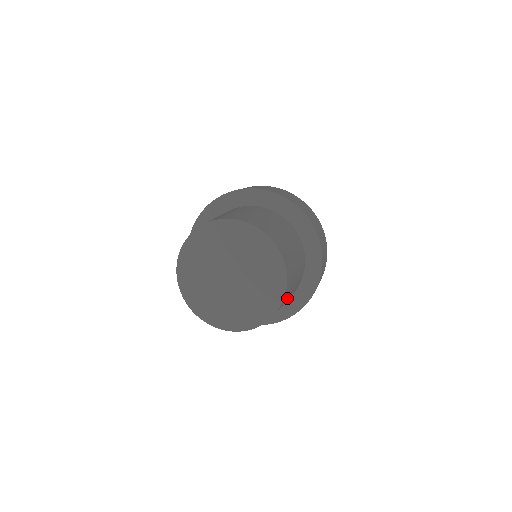
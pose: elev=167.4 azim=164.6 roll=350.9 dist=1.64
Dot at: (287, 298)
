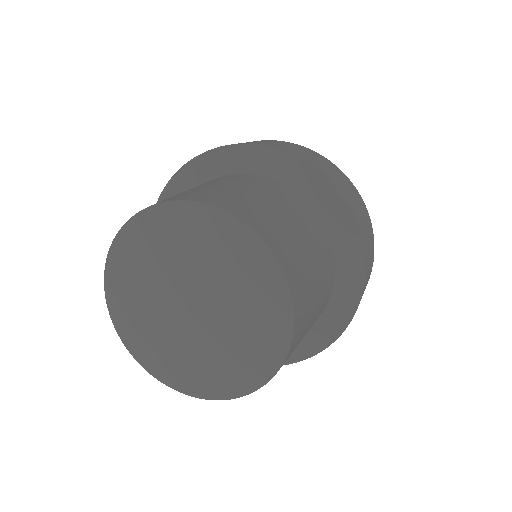
Dot at: (300, 339)
